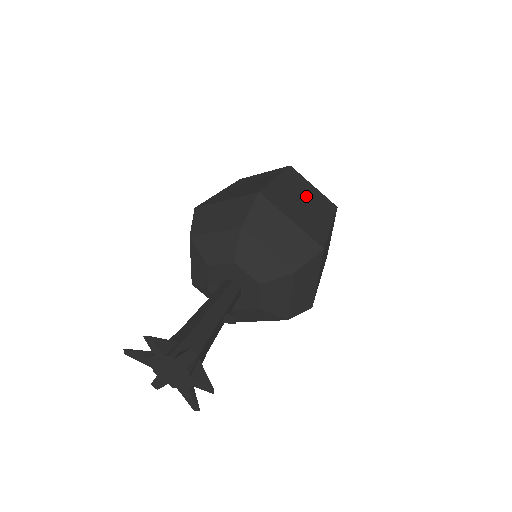
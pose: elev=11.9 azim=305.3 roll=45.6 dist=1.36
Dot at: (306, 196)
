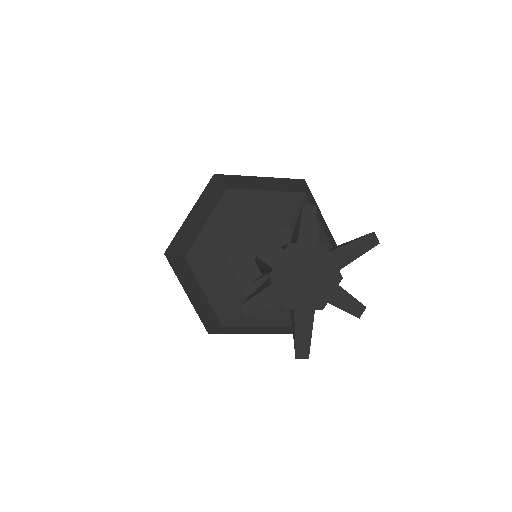
Dot at: occluded
